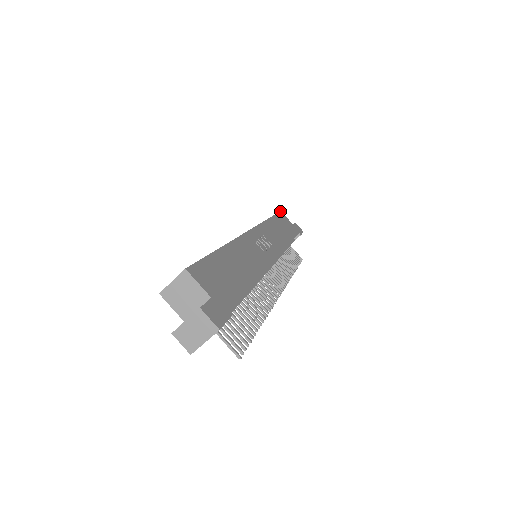
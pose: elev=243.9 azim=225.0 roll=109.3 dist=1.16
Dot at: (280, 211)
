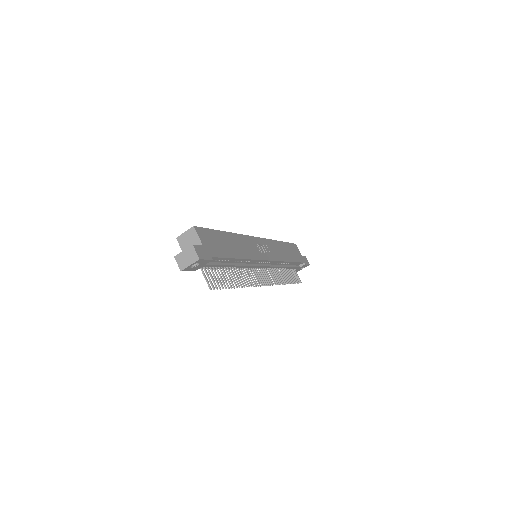
Dot at: occluded
